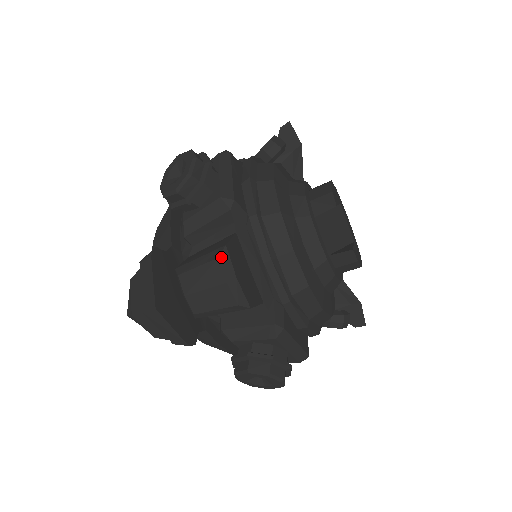
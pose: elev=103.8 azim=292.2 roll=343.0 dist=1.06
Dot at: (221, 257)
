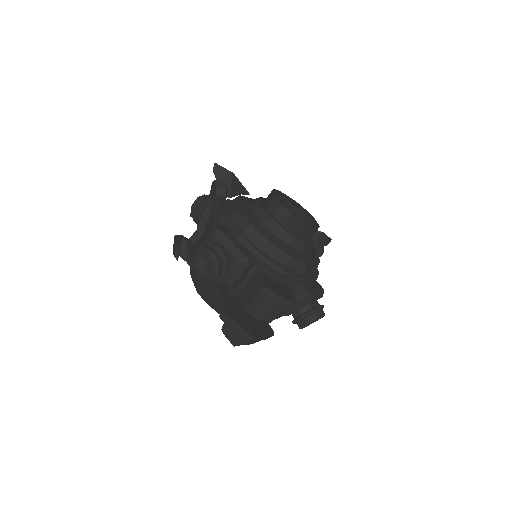
Dot at: (269, 294)
